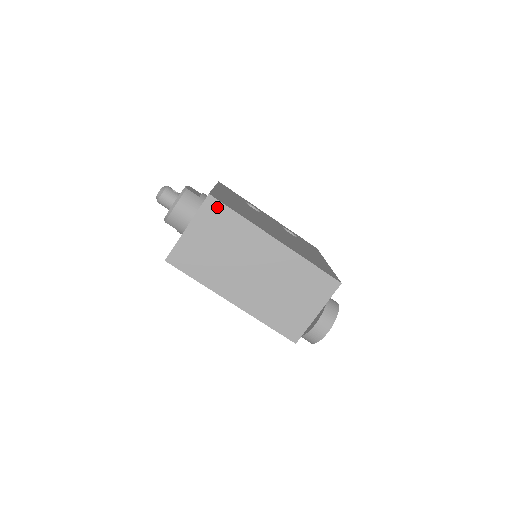
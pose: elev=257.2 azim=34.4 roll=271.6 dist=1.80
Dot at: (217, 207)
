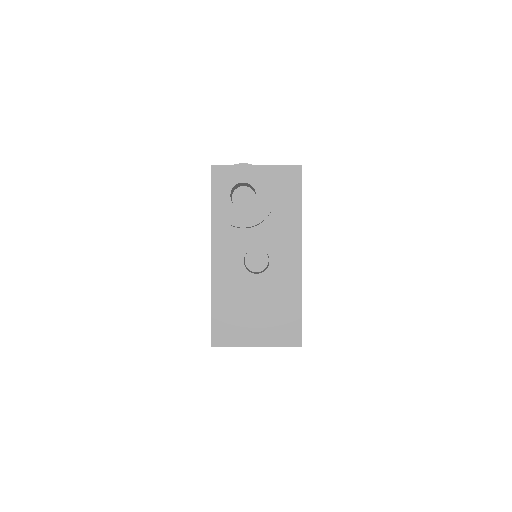
Dot at: occluded
